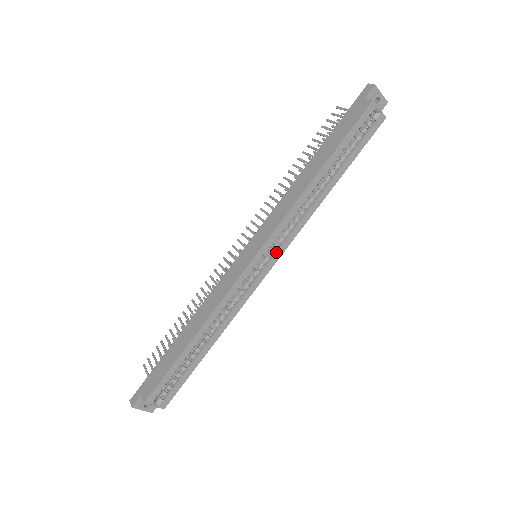
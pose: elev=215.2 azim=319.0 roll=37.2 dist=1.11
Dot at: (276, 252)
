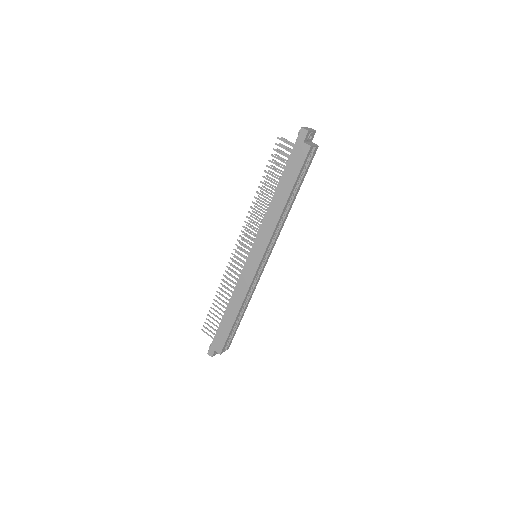
Dot at: (270, 252)
